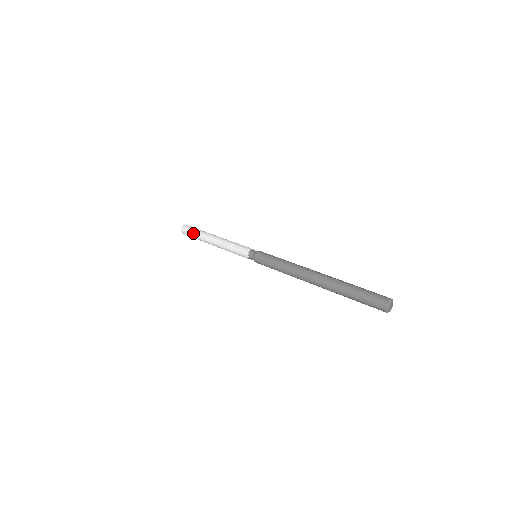
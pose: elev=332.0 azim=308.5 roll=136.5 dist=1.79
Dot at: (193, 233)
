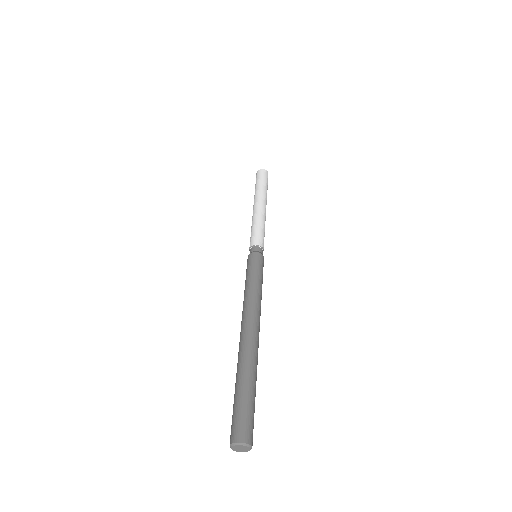
Dot at: (261, 182)
